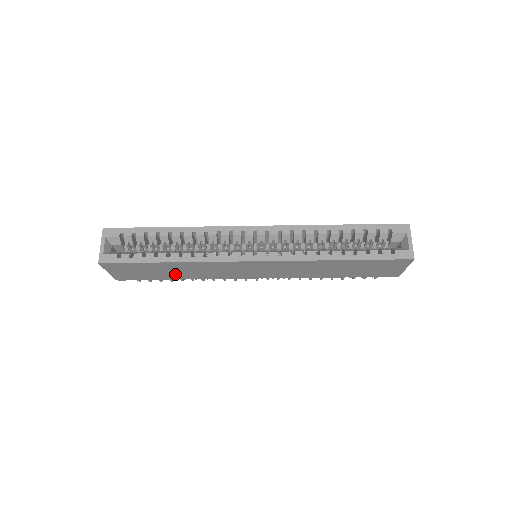
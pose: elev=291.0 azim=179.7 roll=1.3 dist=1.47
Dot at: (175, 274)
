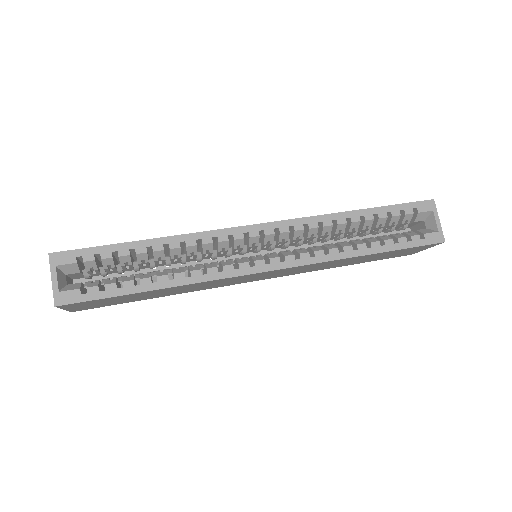
Dot at: (157, 295)
